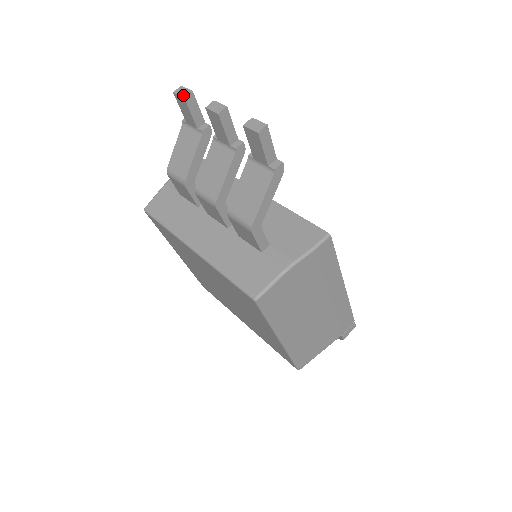
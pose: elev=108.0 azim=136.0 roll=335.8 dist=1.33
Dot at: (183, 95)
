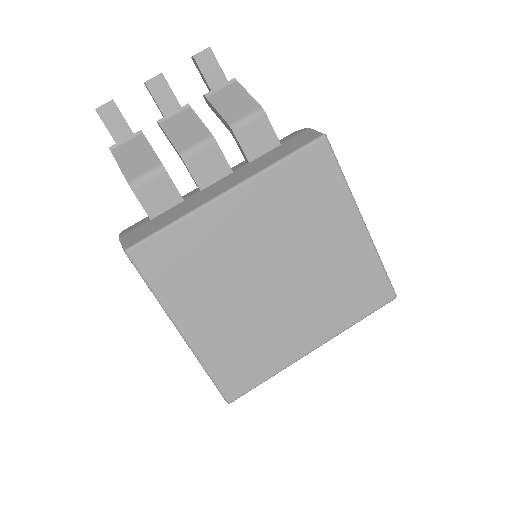
Dot at: (109, 101)
